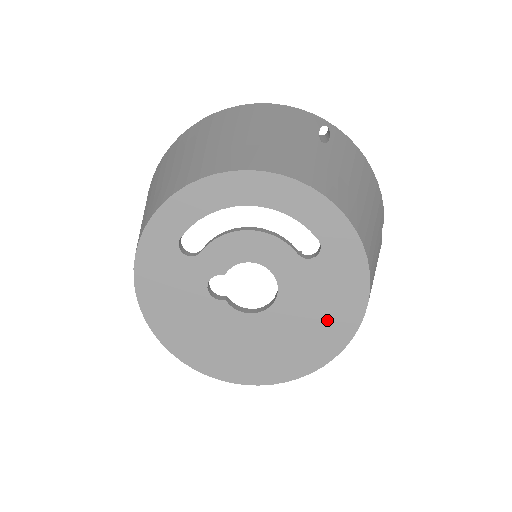
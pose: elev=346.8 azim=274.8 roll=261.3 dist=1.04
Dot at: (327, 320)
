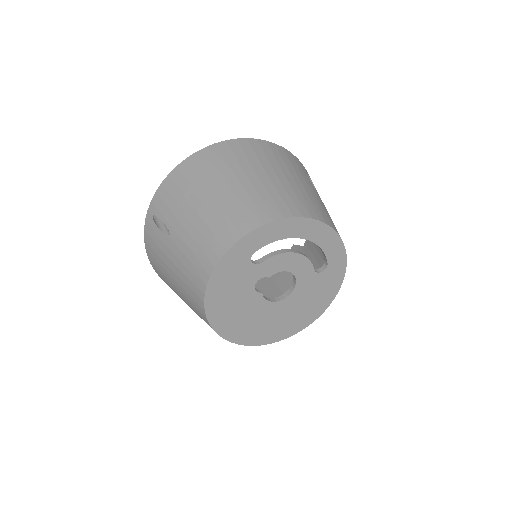
Dot at: (310, 308)
